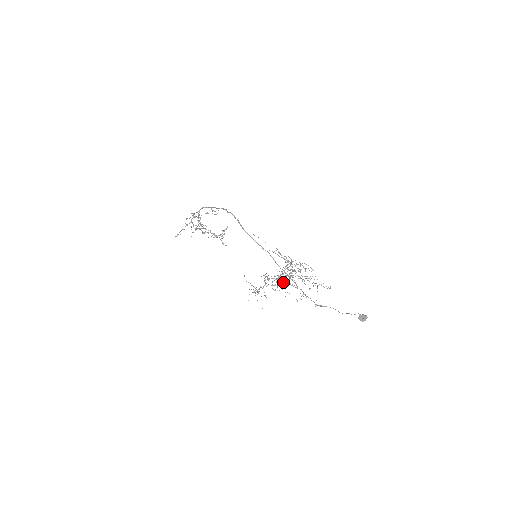
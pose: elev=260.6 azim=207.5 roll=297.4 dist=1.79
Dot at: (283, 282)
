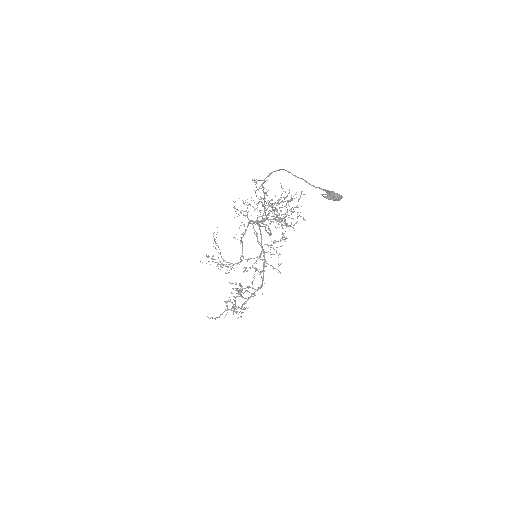
Dot at: (253, 223)
